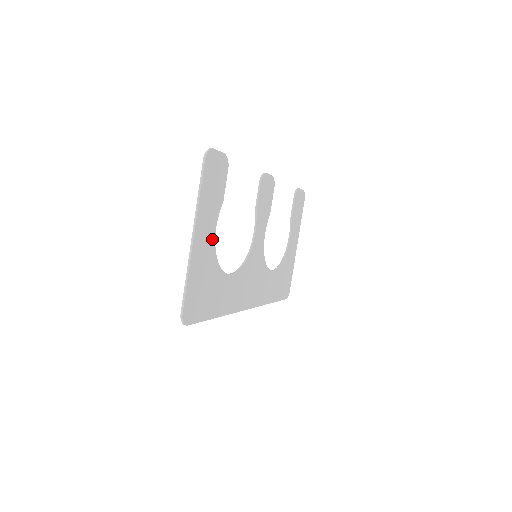
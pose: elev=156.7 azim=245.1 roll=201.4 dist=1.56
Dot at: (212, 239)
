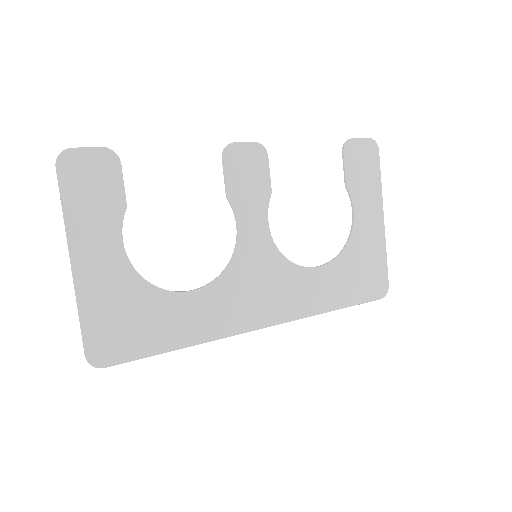
Dot at: (119, 257)
